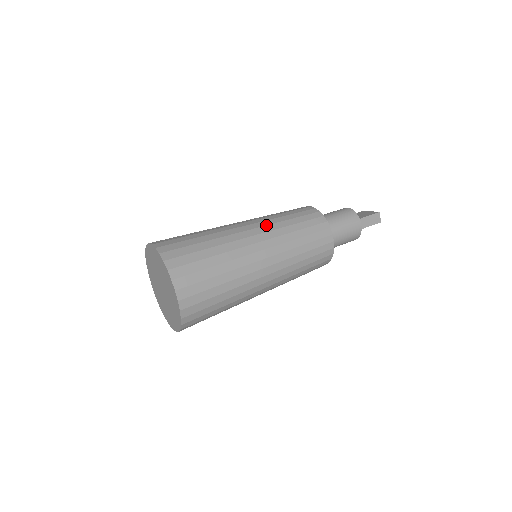
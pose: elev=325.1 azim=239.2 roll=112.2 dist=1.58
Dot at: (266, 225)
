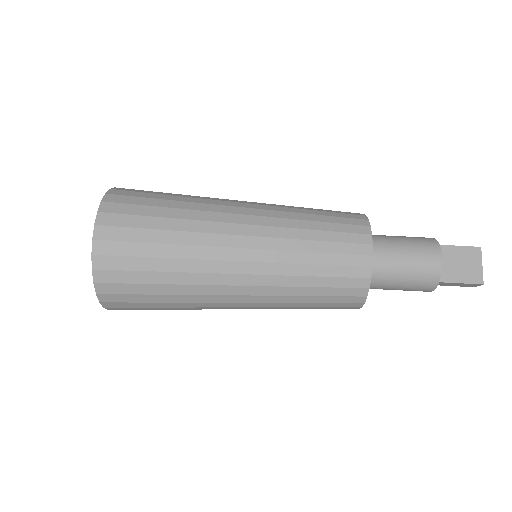
Dot at: (268, 275)
